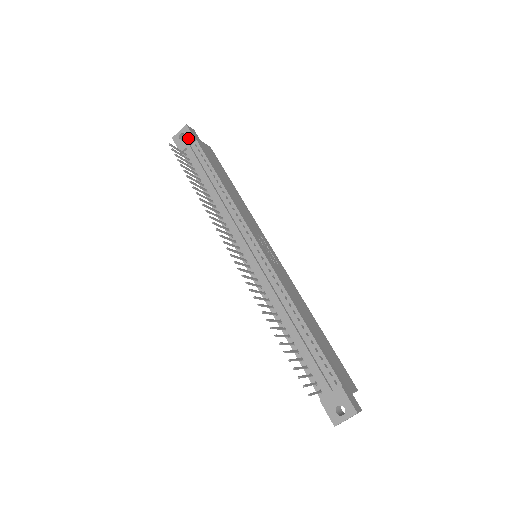
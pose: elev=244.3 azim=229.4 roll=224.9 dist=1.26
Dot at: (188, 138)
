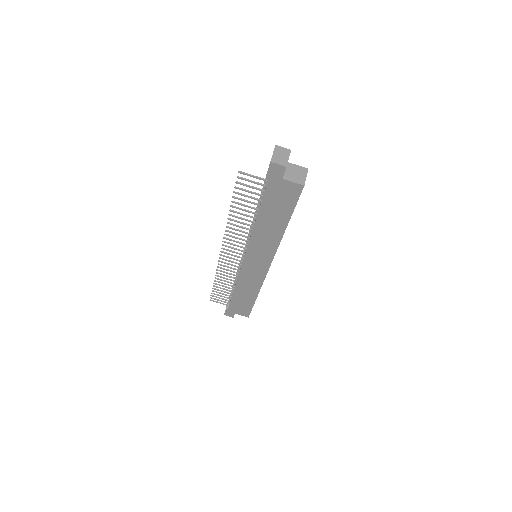
Dot at: occluded
